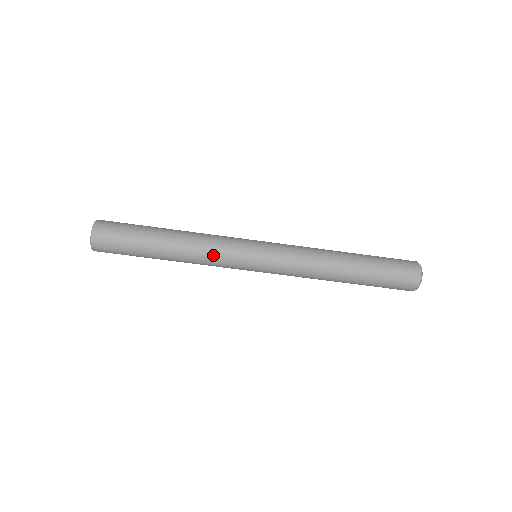
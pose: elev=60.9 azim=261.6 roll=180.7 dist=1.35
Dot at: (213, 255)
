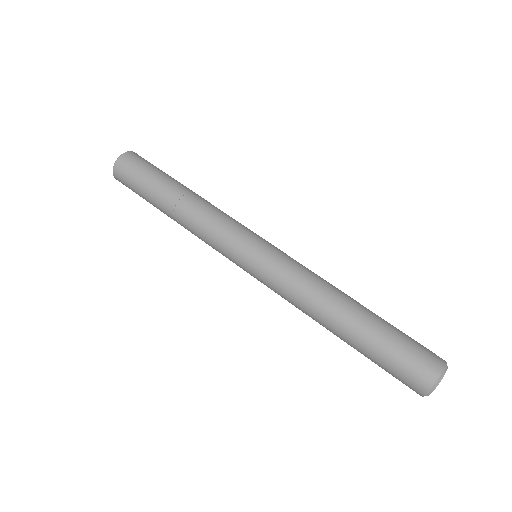
Dot at: (213, 224)
